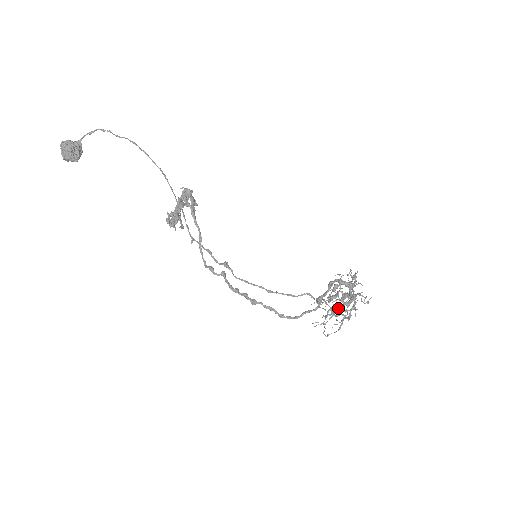
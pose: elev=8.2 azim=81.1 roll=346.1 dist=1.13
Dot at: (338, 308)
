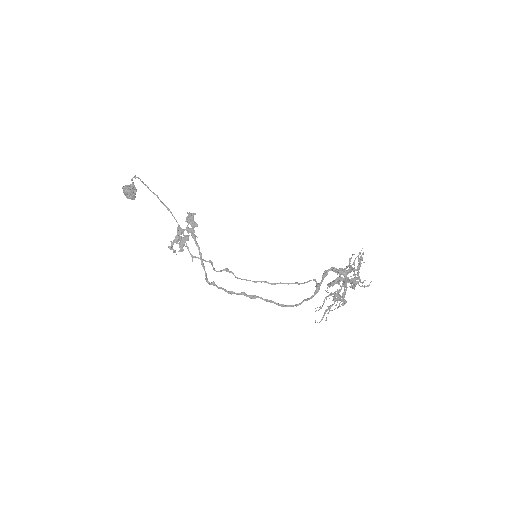
Dot at: occluded
